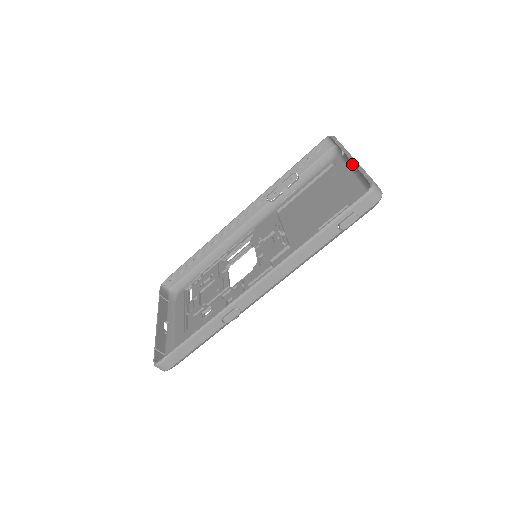
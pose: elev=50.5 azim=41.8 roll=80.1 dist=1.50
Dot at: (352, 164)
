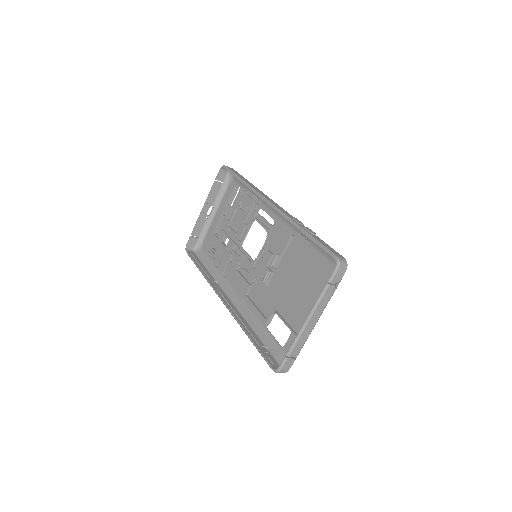
Dot at: occluded
